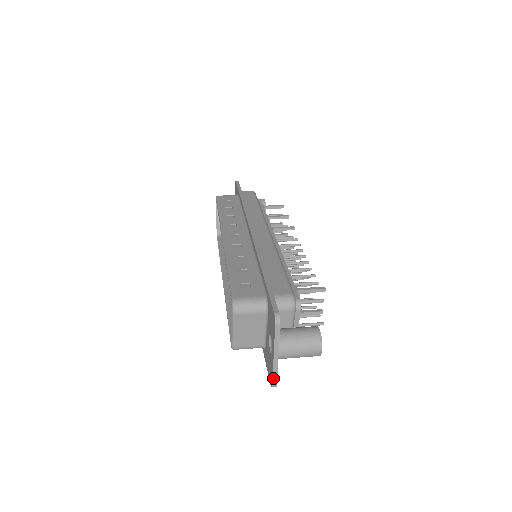
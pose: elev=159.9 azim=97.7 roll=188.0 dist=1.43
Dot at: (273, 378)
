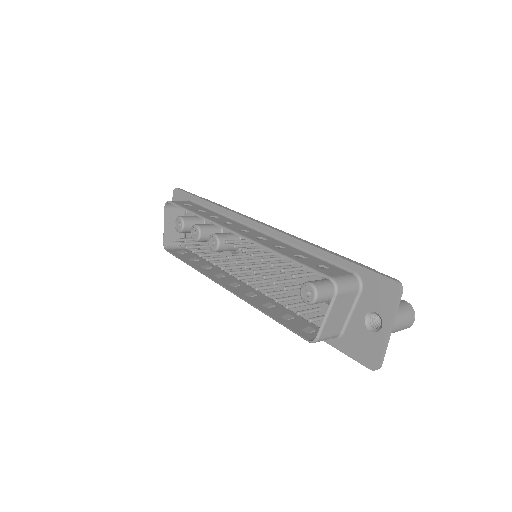
Dot at: (382, 357)
